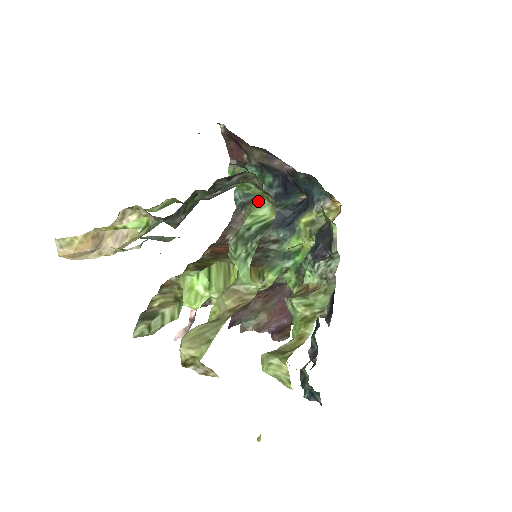
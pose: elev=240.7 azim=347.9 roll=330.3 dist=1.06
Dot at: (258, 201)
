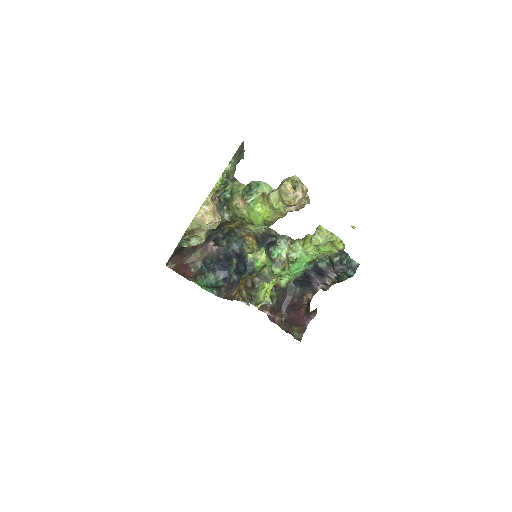
Dot at: (234, 191)
